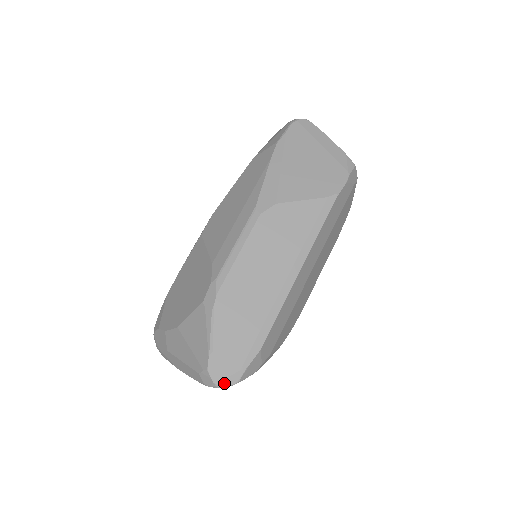
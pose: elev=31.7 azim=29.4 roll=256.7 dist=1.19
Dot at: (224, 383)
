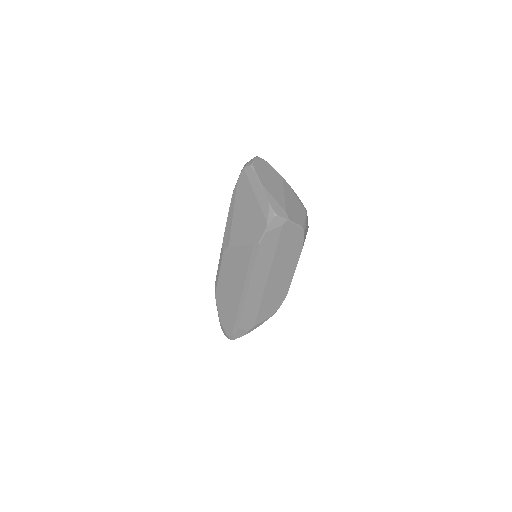
Dot at: (228, 338)
